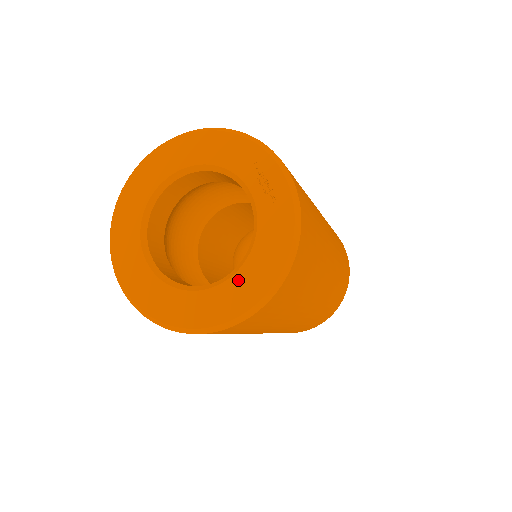
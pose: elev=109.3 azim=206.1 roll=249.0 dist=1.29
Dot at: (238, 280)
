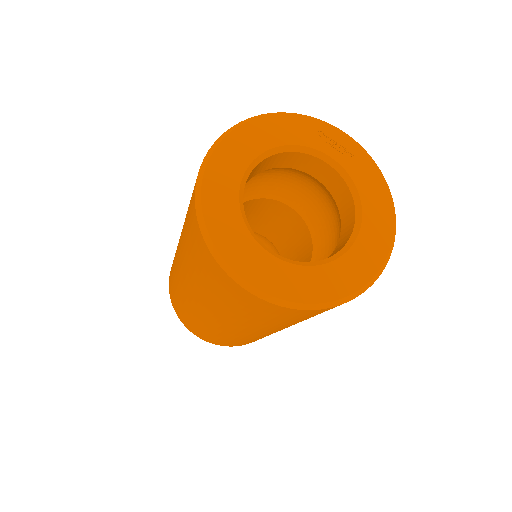
Dot at: (367, 229)
